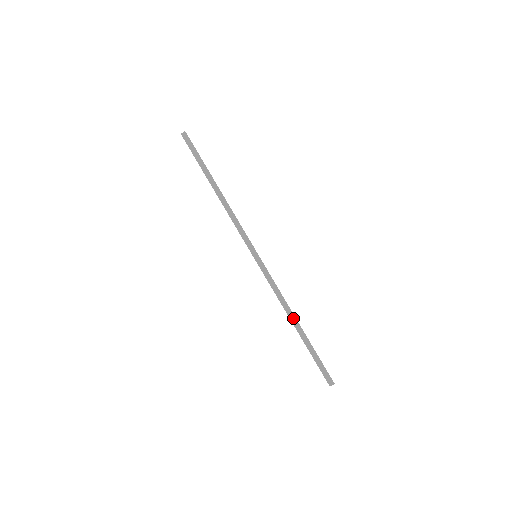
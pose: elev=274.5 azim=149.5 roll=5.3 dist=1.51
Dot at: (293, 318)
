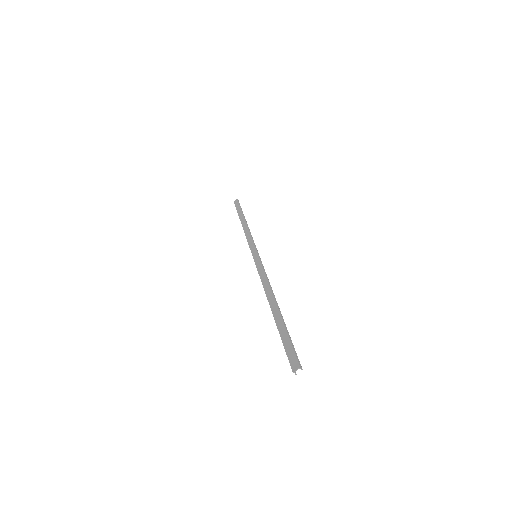
Dot at: (271, 299)
